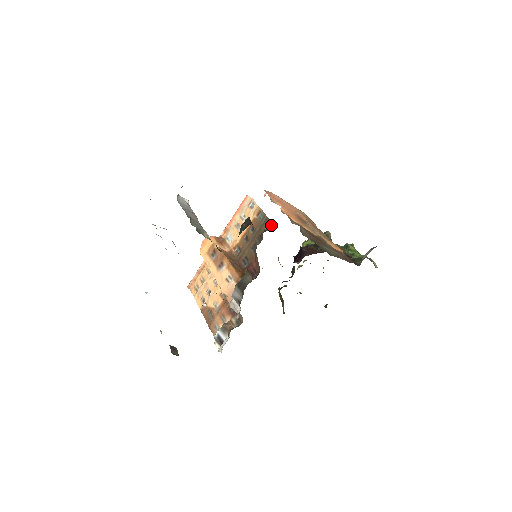
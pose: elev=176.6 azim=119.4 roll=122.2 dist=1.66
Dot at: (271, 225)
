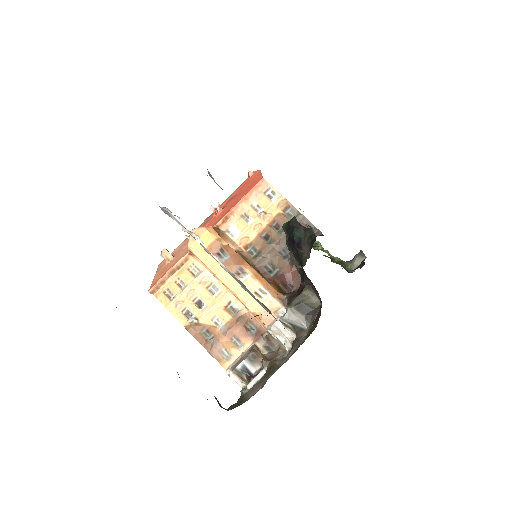
Dot at: occluded
